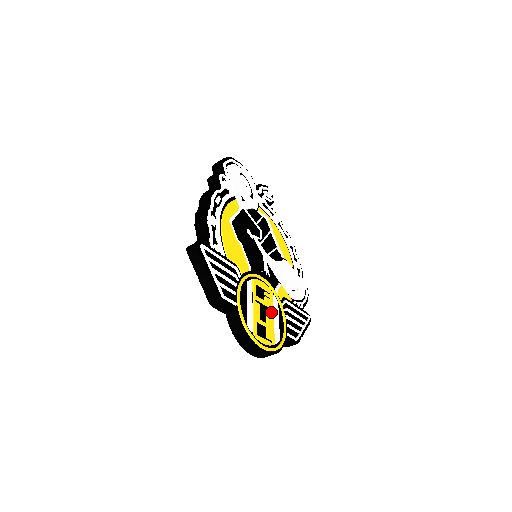
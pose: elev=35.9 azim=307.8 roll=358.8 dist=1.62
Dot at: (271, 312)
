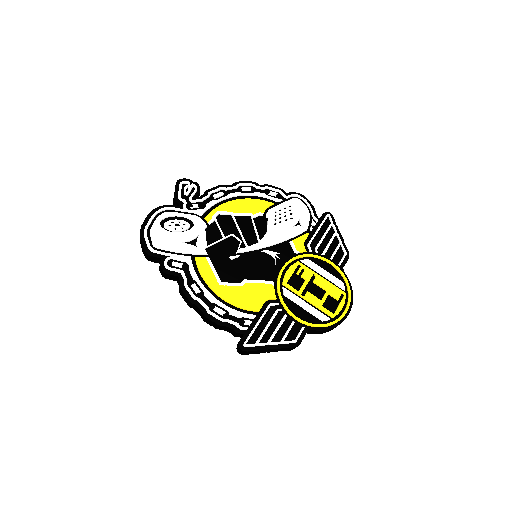
Dot at: (316, 278)
